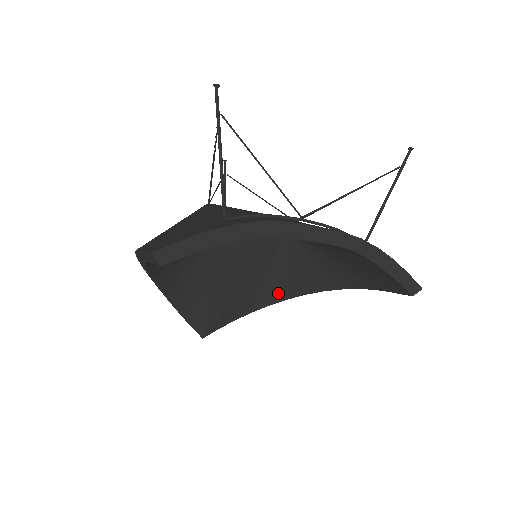
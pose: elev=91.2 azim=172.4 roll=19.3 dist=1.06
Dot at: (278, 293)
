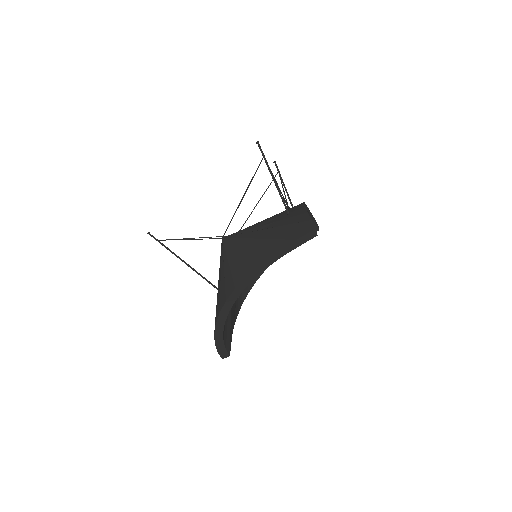
Dot at: (244, 291)
